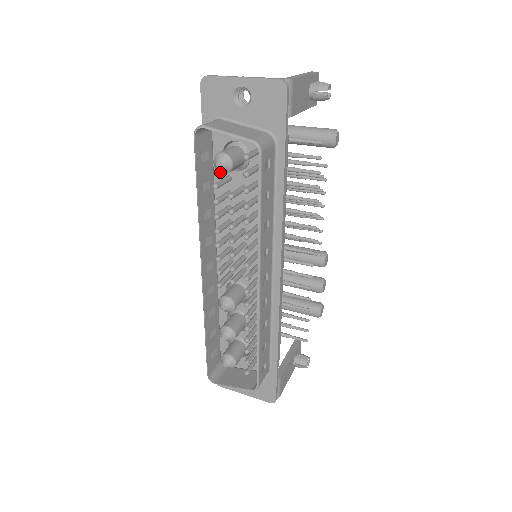
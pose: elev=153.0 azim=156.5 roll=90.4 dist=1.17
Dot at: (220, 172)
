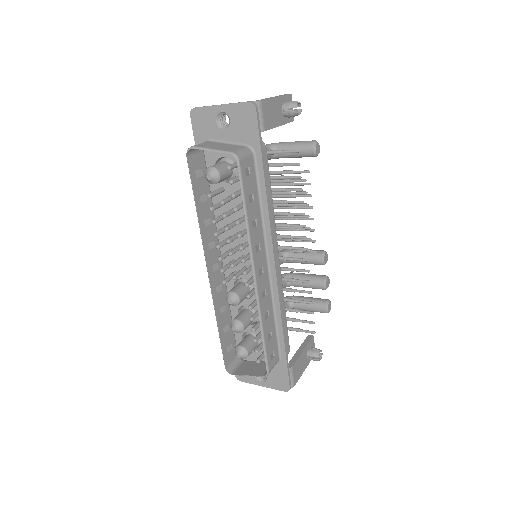
Dot at: (211, 183)
